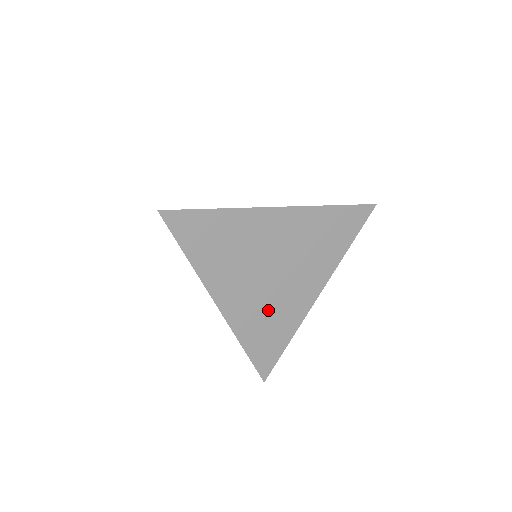
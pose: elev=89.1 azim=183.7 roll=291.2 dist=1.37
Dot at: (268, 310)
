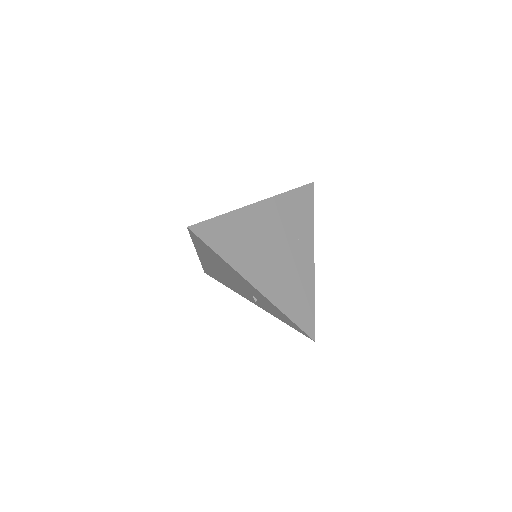
Dot at: (289, 280)
